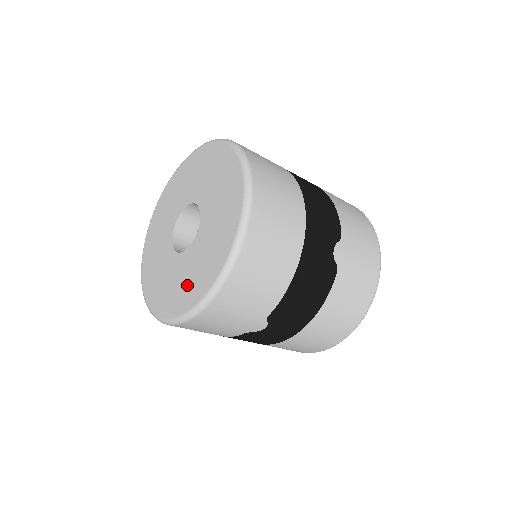
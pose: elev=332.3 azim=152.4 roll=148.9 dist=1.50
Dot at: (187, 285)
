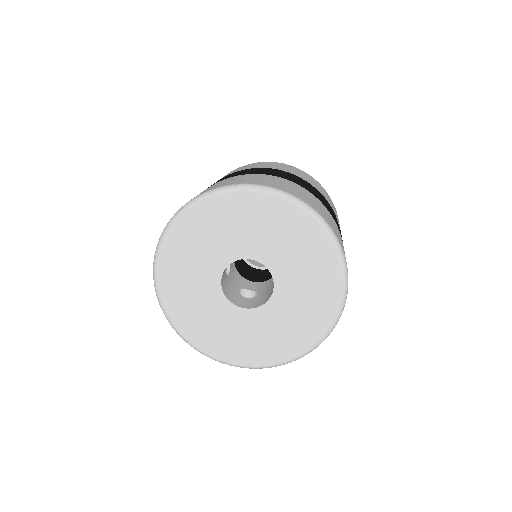
Dot at: (292, 331)
